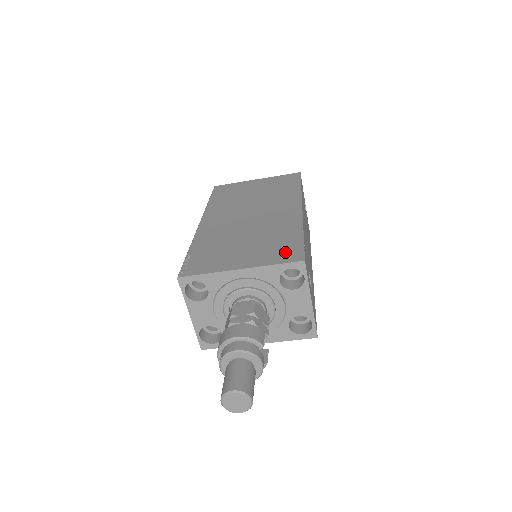
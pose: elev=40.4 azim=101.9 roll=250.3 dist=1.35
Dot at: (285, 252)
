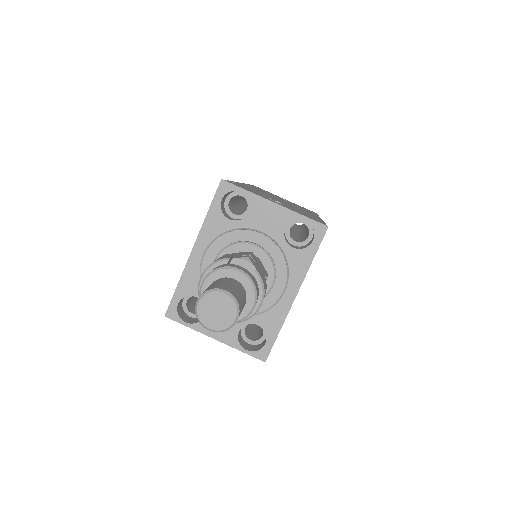
Dot at: occluded
